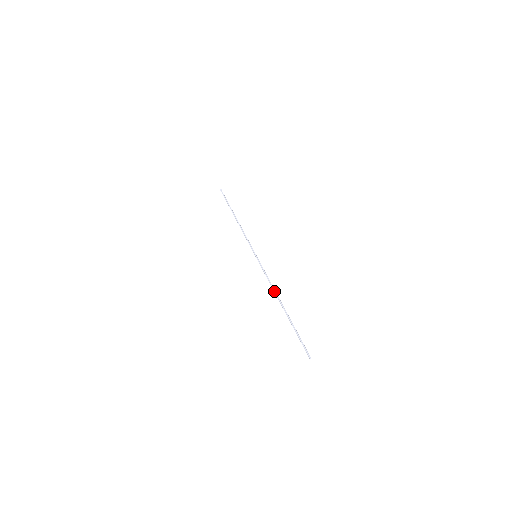
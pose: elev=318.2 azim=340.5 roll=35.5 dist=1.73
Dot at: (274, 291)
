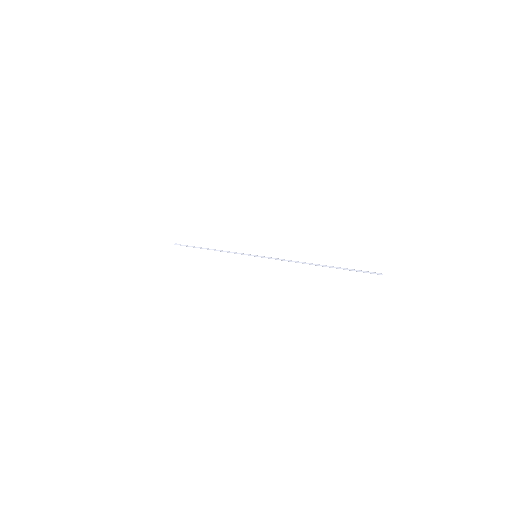
Dot at: occluded
